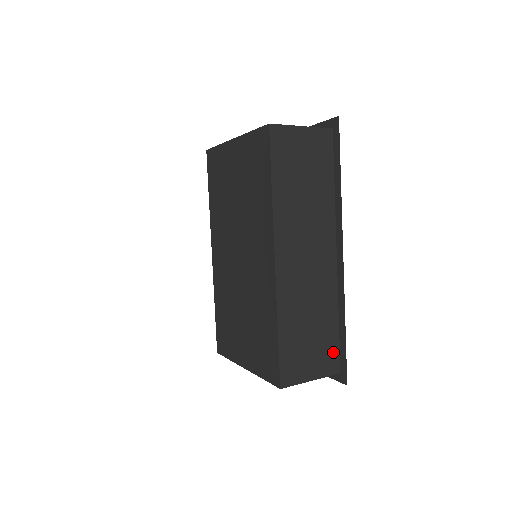
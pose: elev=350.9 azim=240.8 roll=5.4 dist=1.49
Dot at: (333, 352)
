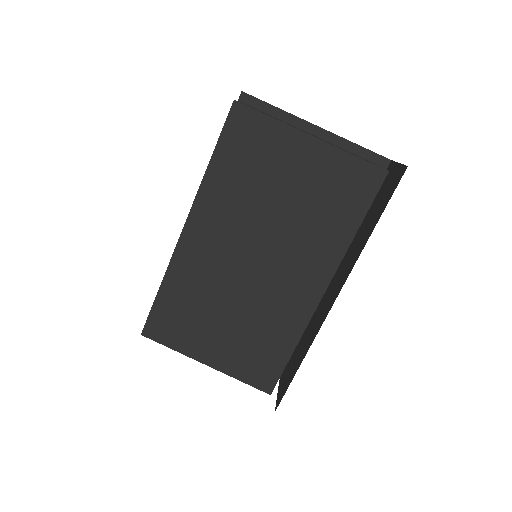
Dot at: occluded
